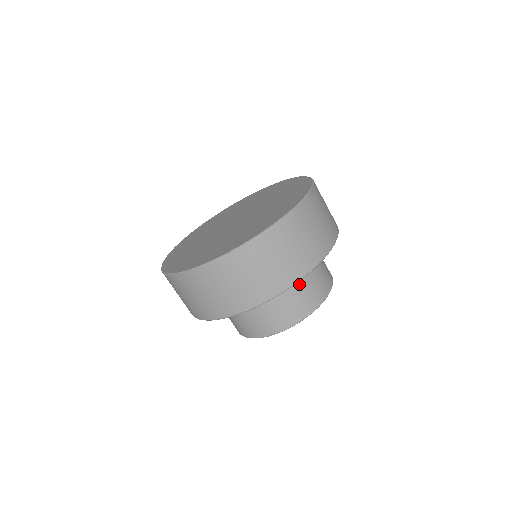
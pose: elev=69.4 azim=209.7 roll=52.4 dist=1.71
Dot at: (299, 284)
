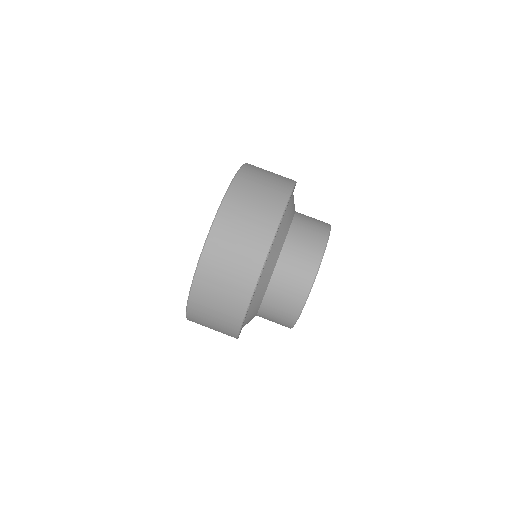
Dot at: (290, 246)
